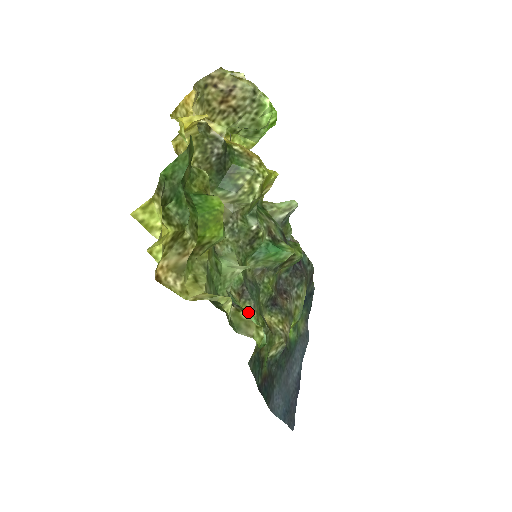
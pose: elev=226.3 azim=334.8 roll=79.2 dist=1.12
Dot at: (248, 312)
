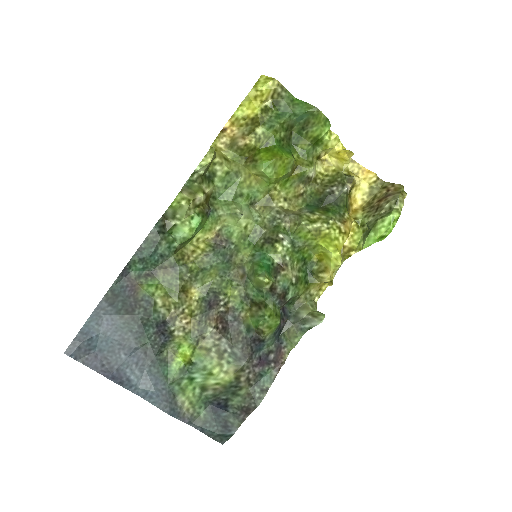
Dot at: (202, 217)
